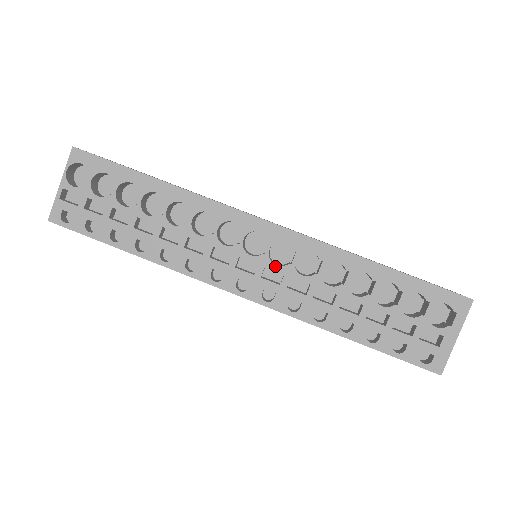
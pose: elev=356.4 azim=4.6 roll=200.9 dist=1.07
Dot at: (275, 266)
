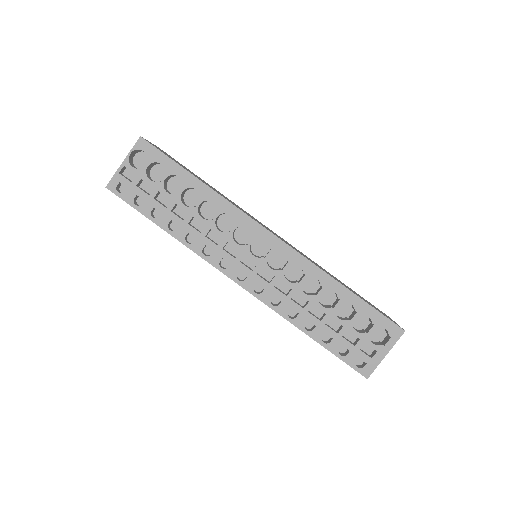
Dot at: (270, 268)
